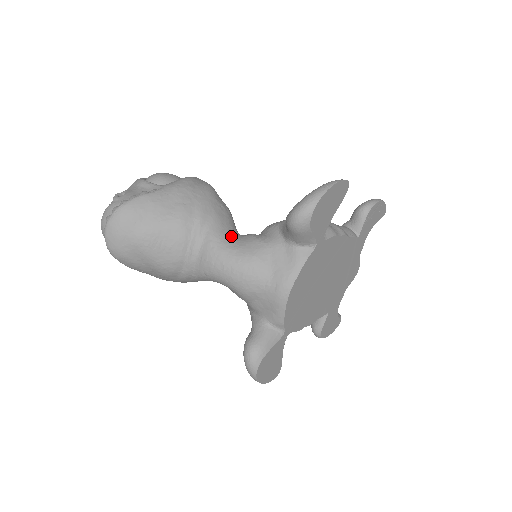
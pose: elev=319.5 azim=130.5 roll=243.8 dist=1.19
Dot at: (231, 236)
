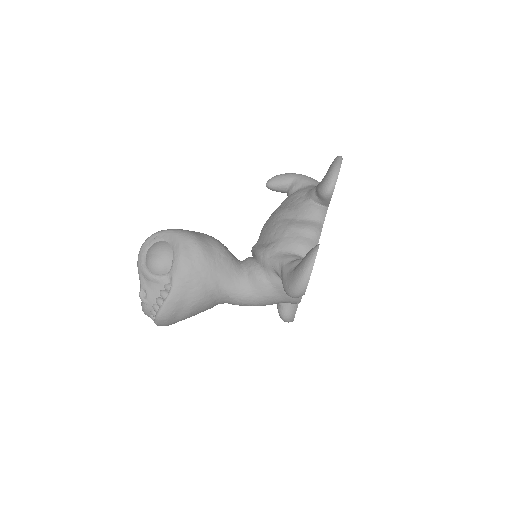
Dot at: (241, 284)
